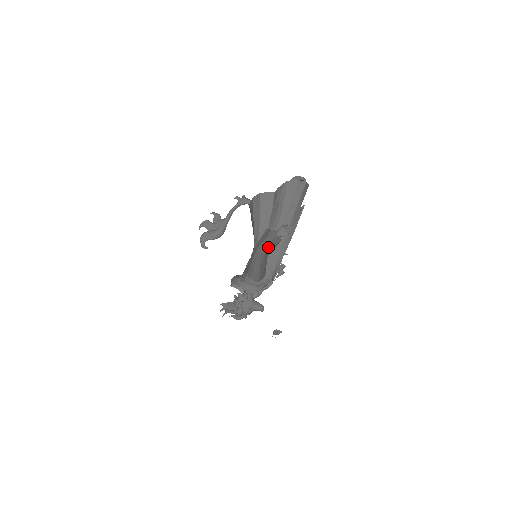
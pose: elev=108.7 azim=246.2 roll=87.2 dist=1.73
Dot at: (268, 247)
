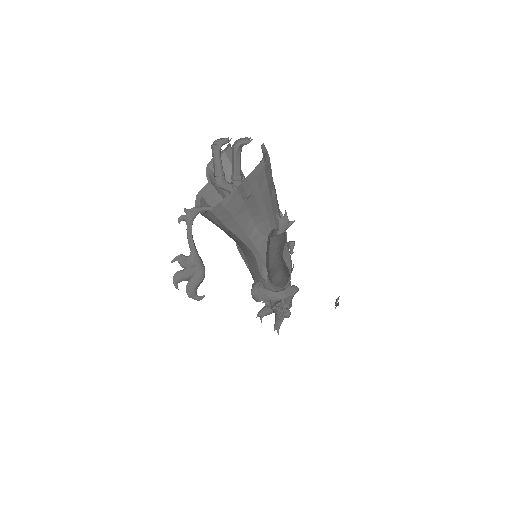
Dot at: (282, 251)
